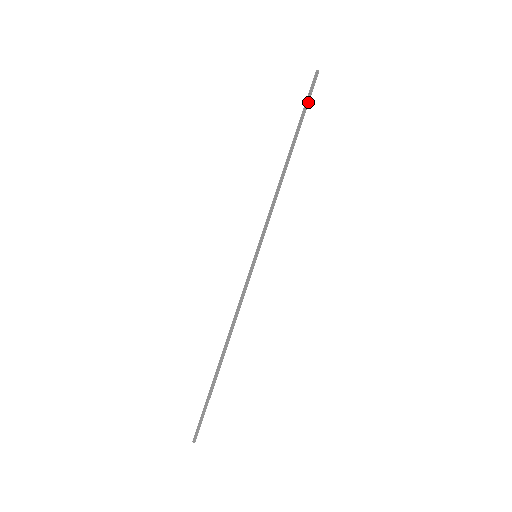
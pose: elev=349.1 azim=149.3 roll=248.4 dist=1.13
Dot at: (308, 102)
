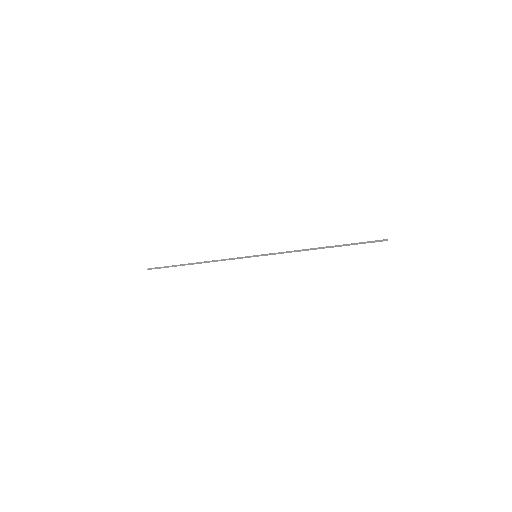
Dot at: (363, 243)
